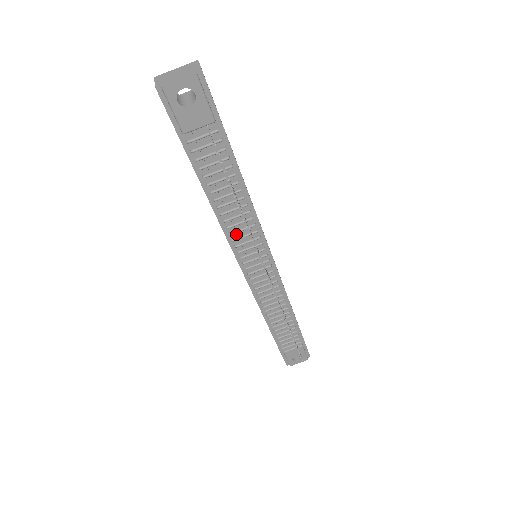
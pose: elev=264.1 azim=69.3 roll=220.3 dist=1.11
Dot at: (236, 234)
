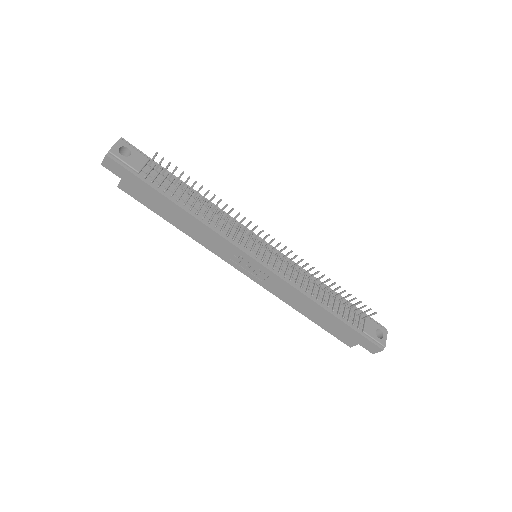
Dot at: (225, 231)
